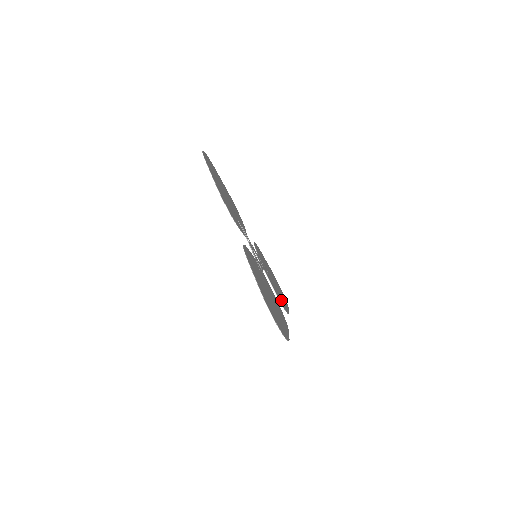
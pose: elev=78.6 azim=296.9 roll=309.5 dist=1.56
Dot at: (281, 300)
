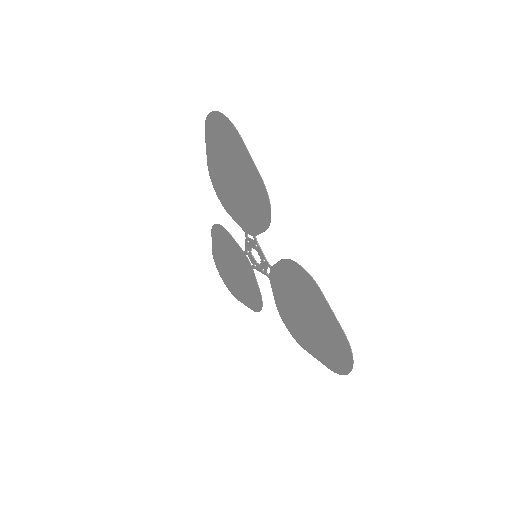
Dot at: (303, 283)
